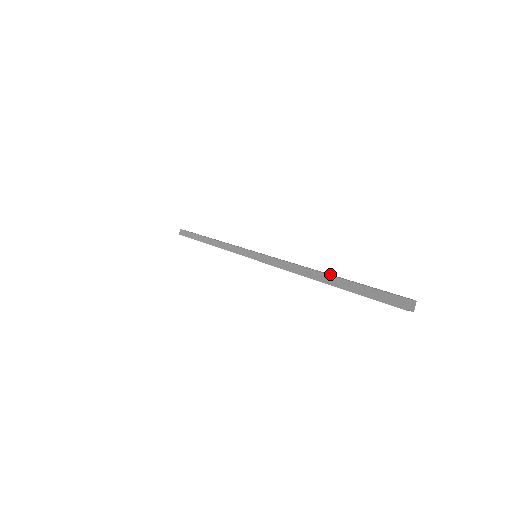
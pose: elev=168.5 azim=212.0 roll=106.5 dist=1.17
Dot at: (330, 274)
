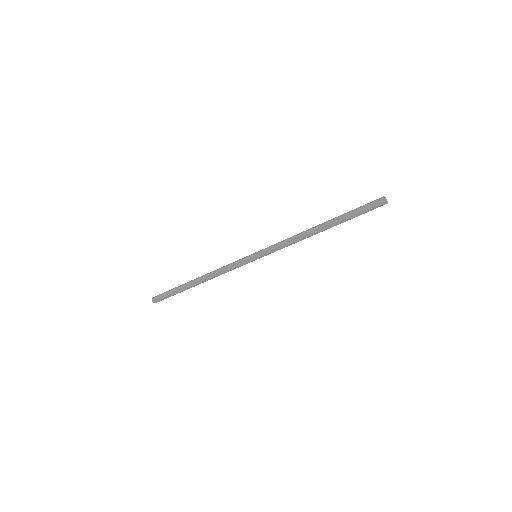
Dot at: occluded
